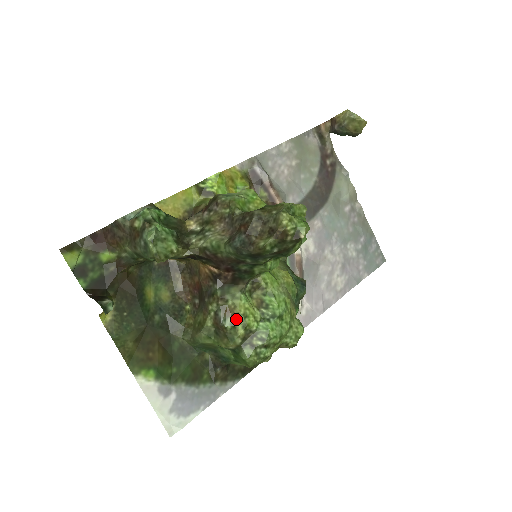
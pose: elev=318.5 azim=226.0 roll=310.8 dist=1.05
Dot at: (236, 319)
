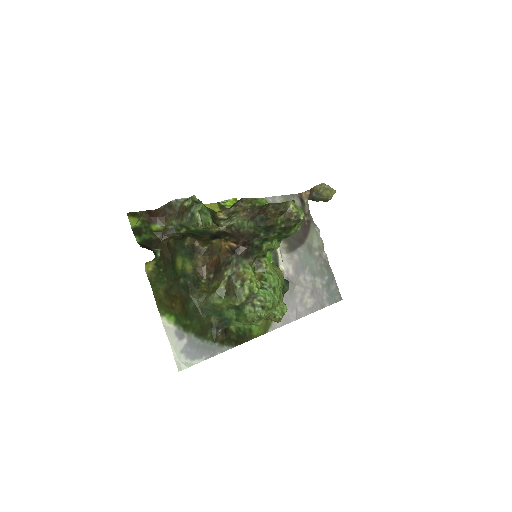
Dot at: (244, 282)
